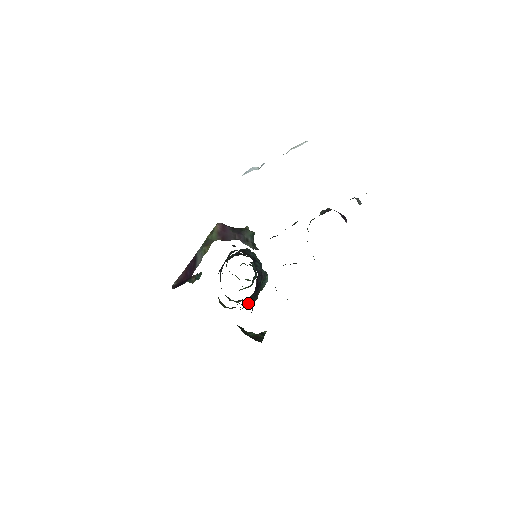
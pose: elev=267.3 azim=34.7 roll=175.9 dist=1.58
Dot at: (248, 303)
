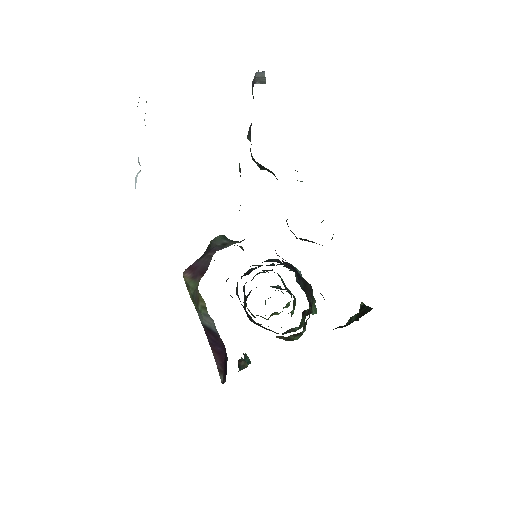
Dot at: (309, 299)
